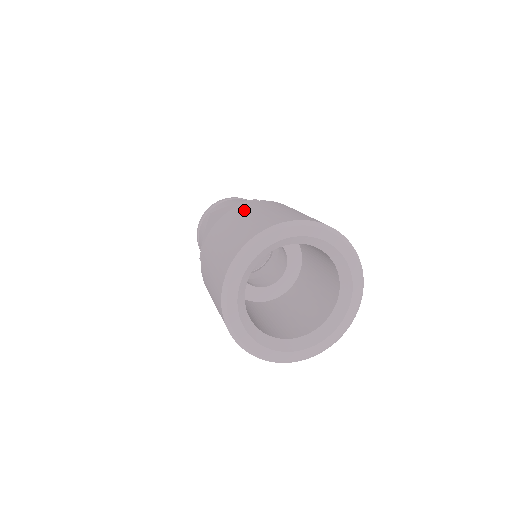
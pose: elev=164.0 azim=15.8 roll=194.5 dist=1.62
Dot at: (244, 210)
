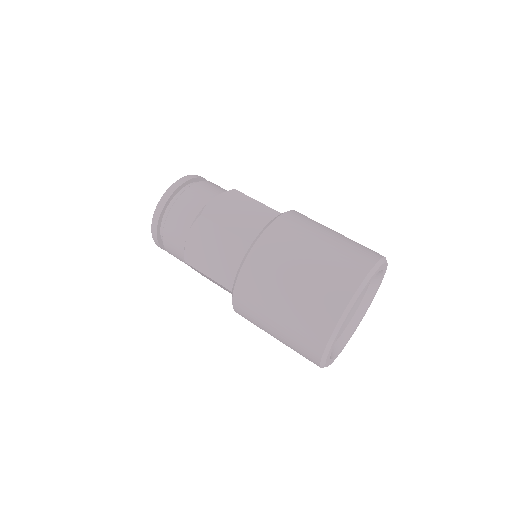
Dot at: (257, 295)
